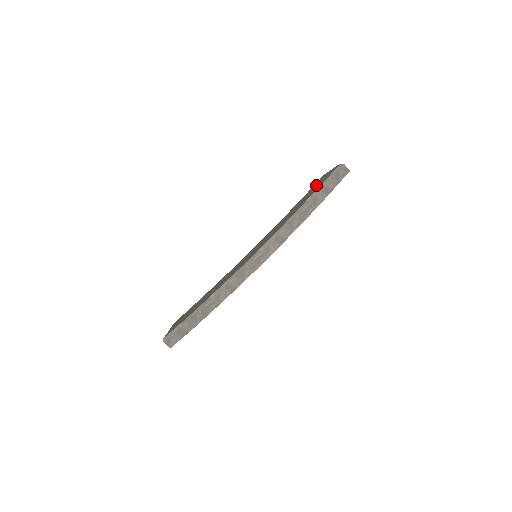
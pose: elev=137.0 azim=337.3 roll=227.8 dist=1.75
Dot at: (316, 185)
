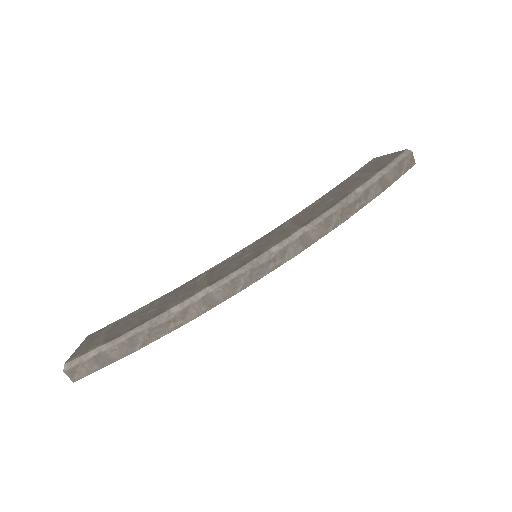
Dot at: (365, 170)
